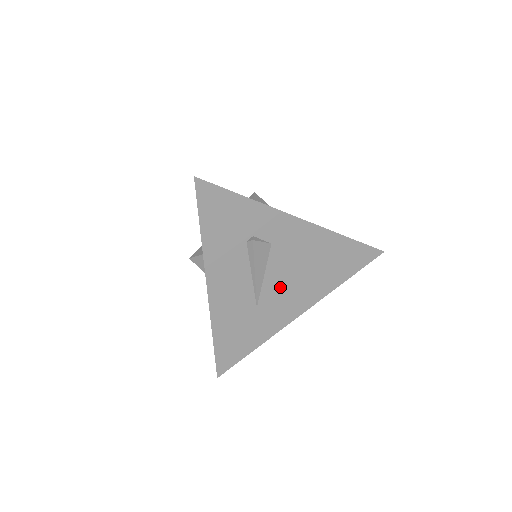
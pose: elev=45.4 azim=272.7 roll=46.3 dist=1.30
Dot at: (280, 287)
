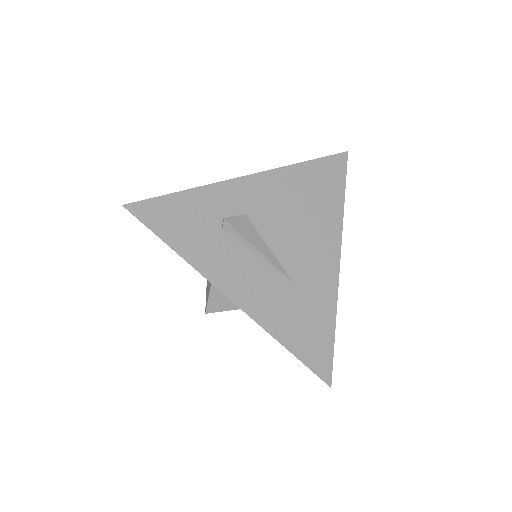
Dot at: (294, 248)
